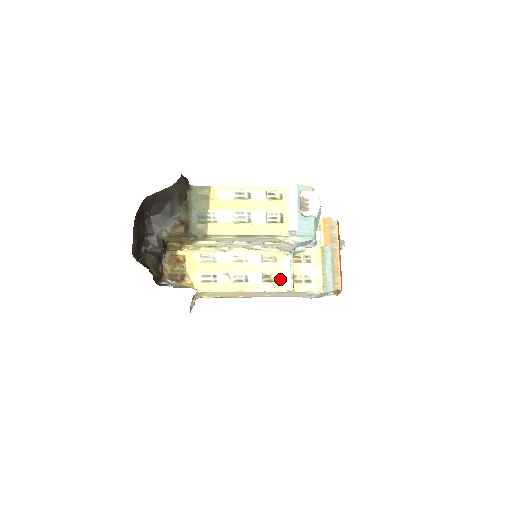
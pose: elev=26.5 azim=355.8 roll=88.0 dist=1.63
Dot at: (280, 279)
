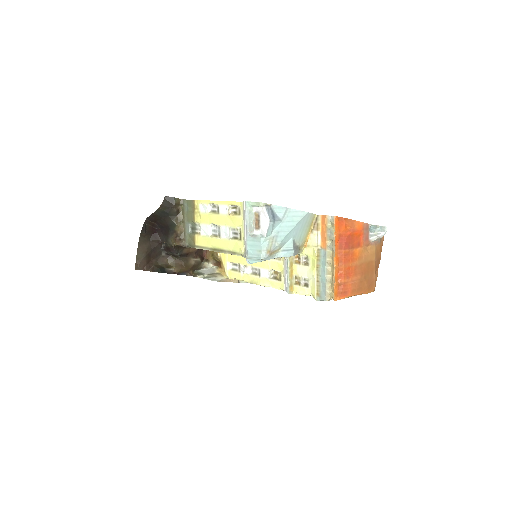
Dot at: (283, 278)
